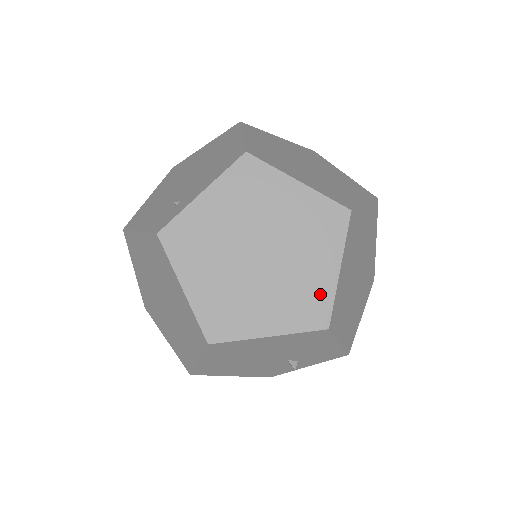
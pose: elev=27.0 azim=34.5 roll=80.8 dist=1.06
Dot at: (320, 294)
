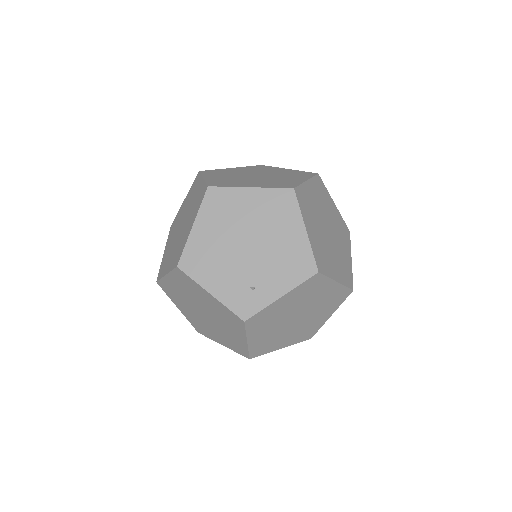
Dot at: (316, 327)
